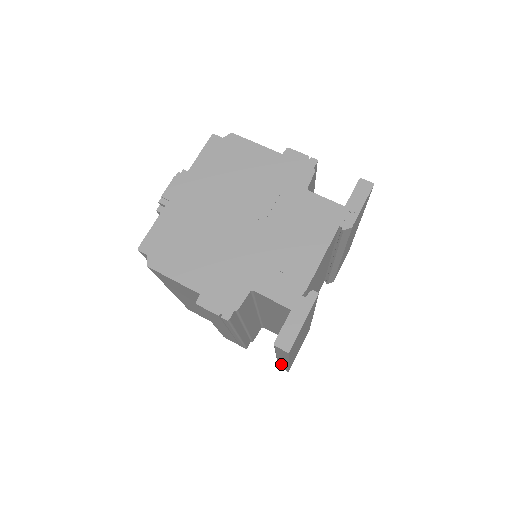
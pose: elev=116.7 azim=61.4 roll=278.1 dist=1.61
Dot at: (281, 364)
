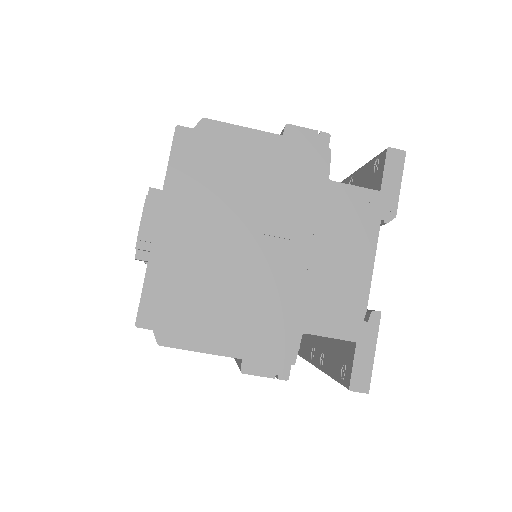
Dot at: occluded
